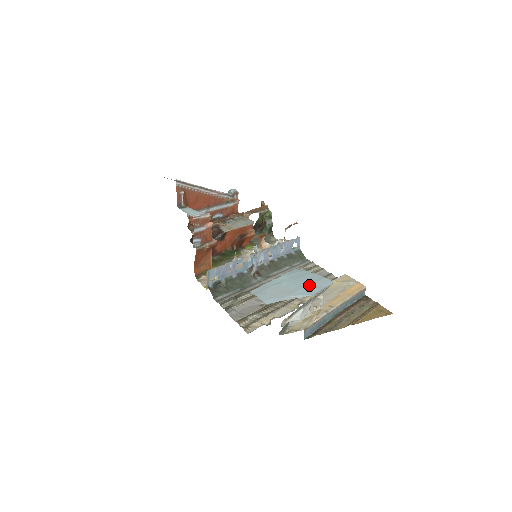
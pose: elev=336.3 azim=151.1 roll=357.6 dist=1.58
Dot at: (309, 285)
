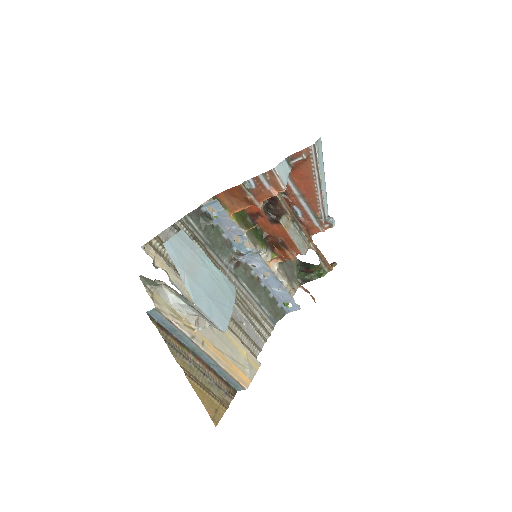
Dot at: (210, 300)
